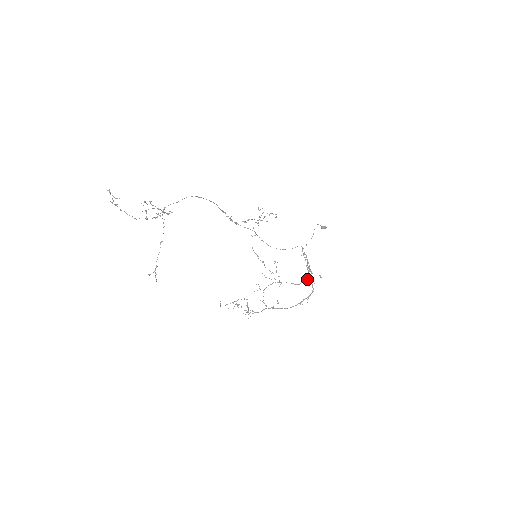
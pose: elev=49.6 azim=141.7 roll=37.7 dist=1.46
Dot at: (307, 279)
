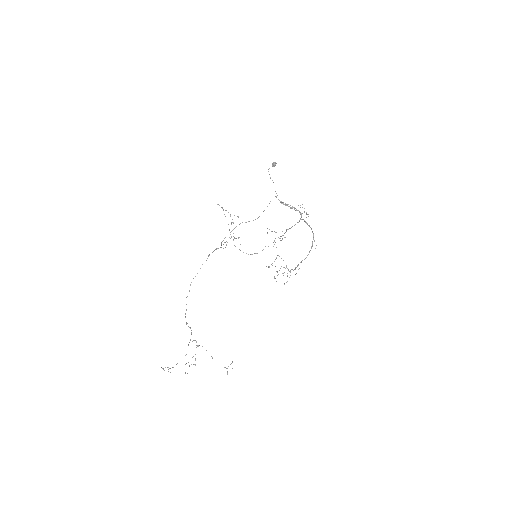
Dot at: occluded
